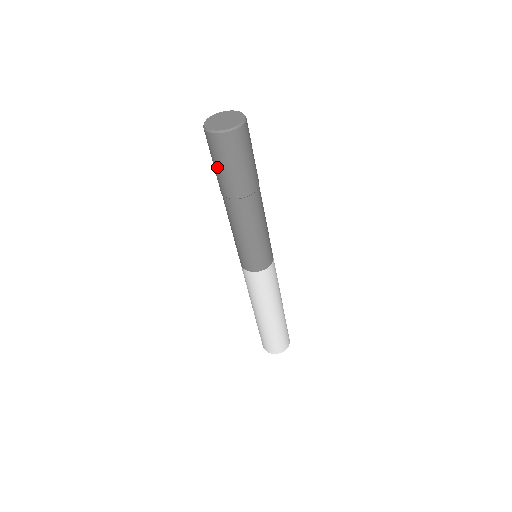
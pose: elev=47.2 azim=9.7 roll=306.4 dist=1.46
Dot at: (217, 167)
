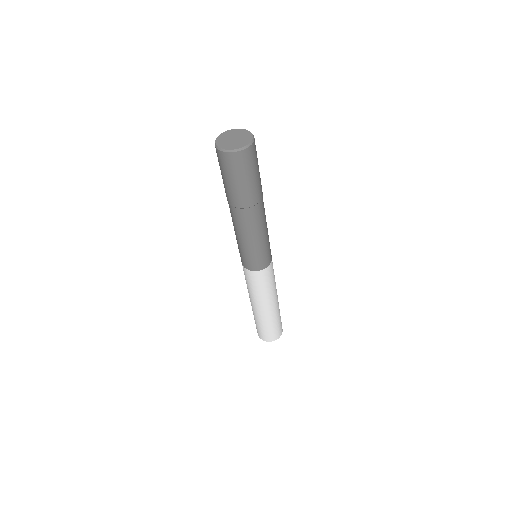
Dot at: (226, 181)
